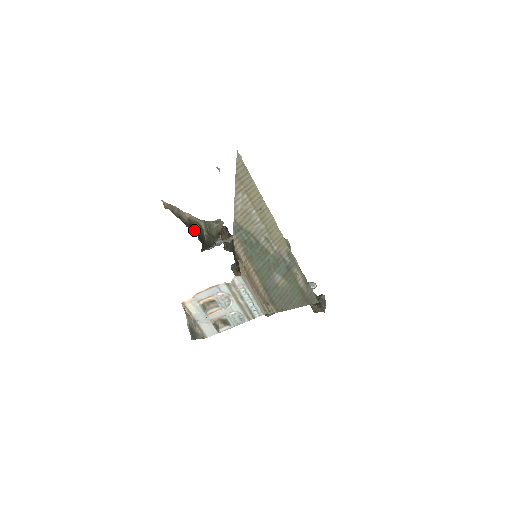
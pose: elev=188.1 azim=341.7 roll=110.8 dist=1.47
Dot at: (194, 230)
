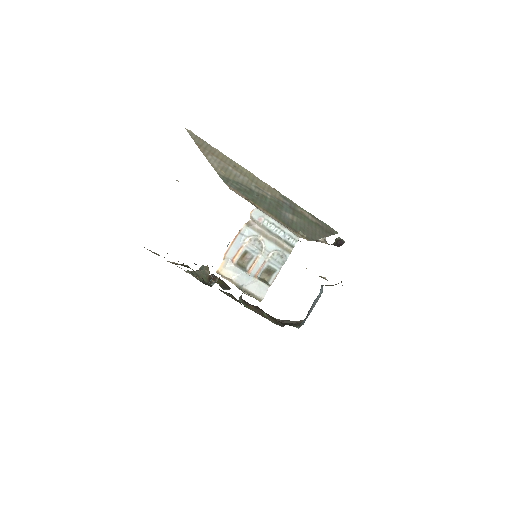
Dot at: occluded
